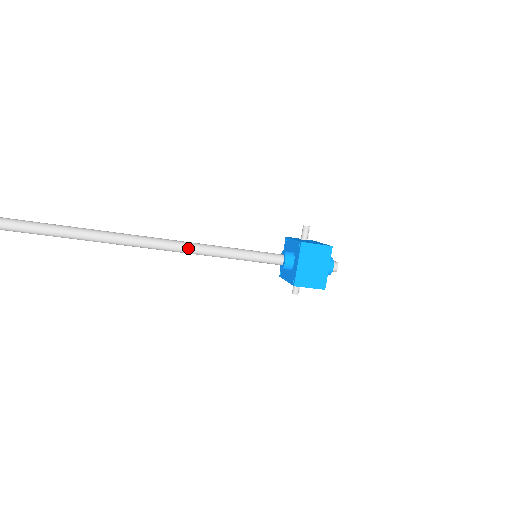
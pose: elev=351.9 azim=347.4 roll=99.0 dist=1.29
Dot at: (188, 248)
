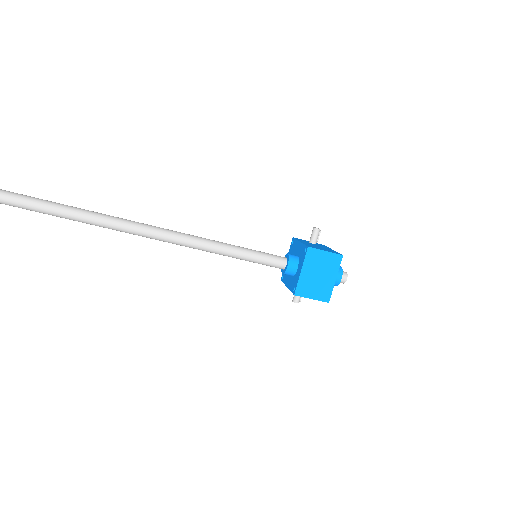
Dot at: (180, 239)
